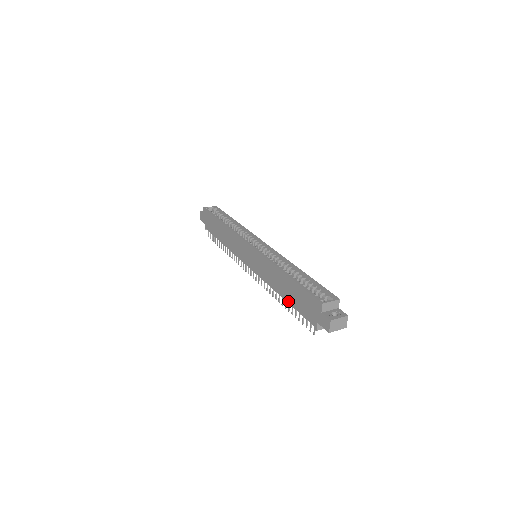
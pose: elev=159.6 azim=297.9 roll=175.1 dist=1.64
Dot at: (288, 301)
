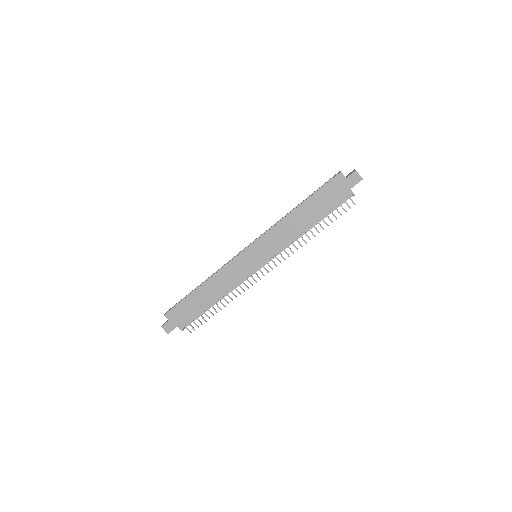
Dot at: (318, 220)
